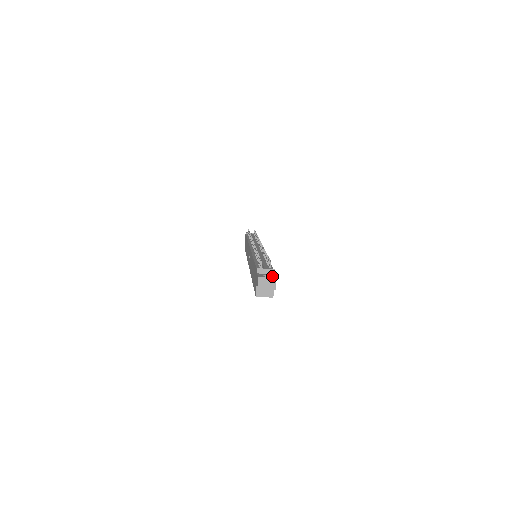
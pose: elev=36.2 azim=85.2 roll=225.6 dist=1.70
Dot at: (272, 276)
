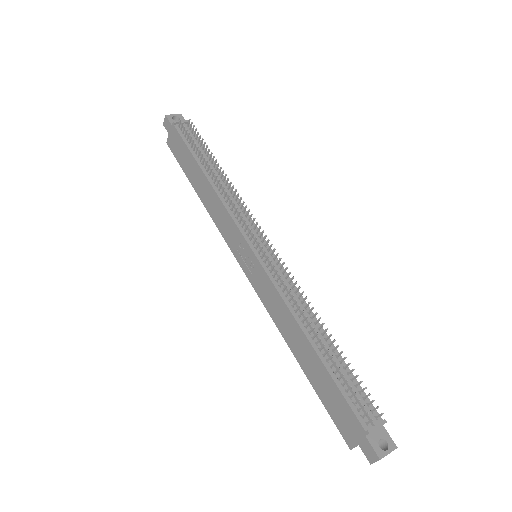
Dot at: (390, 443)
